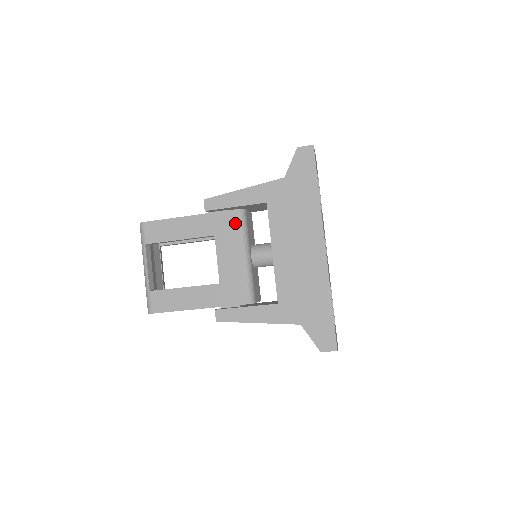
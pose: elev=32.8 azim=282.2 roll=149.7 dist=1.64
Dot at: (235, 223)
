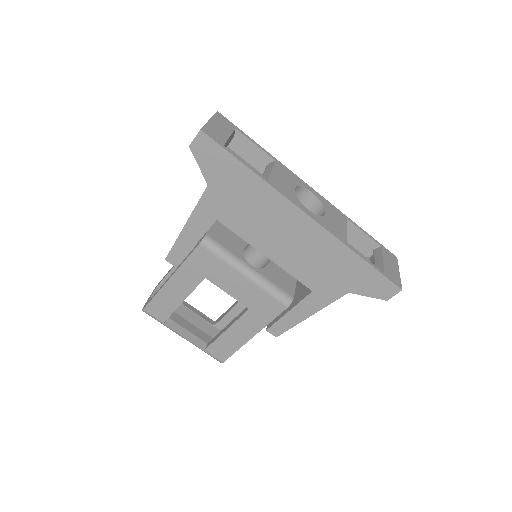
Dot at: (210, 256)
